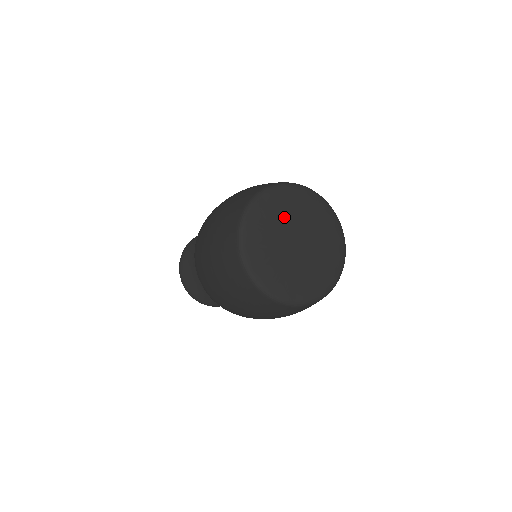
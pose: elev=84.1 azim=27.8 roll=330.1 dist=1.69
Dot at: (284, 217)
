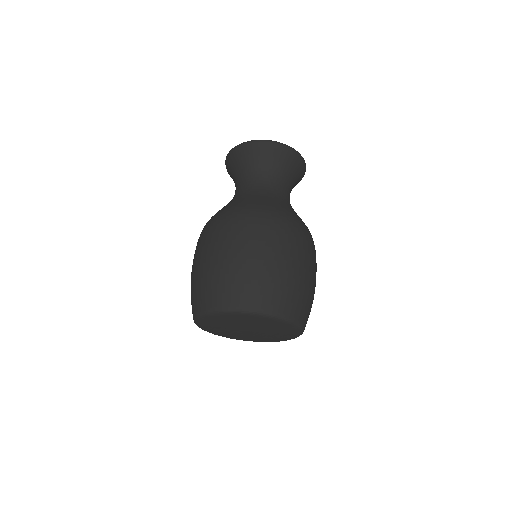
Dot at: (224, 326)
